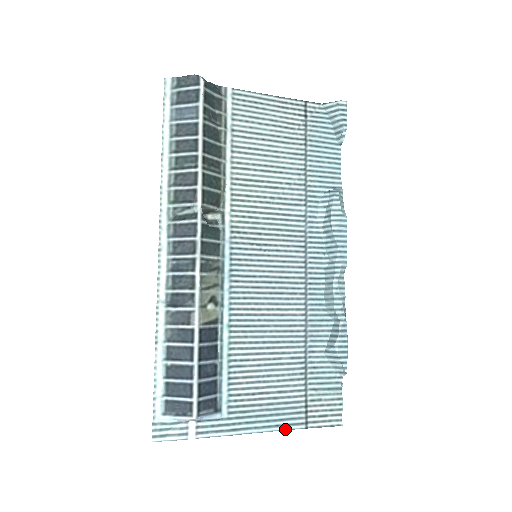
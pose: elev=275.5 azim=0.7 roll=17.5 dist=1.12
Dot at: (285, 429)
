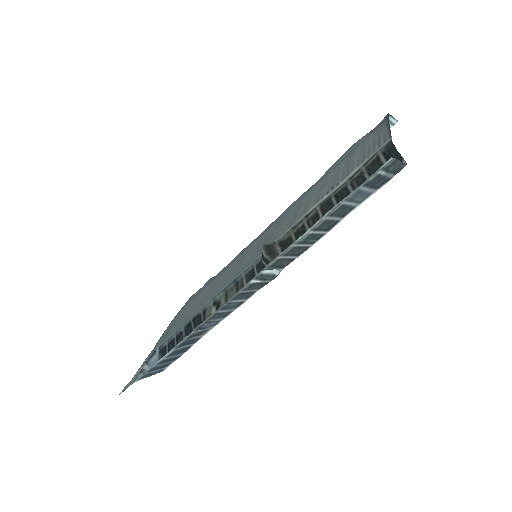
Dot at: (171, 322)
